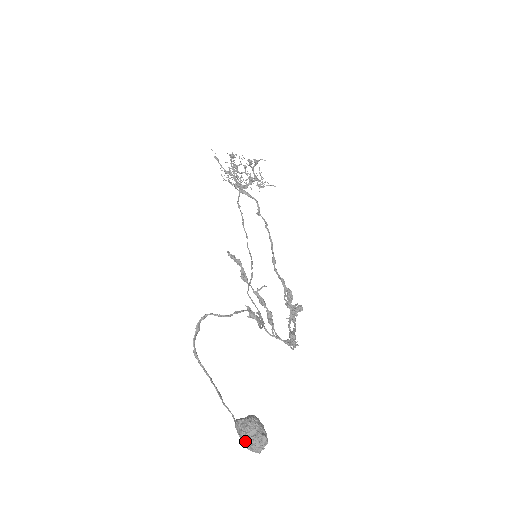
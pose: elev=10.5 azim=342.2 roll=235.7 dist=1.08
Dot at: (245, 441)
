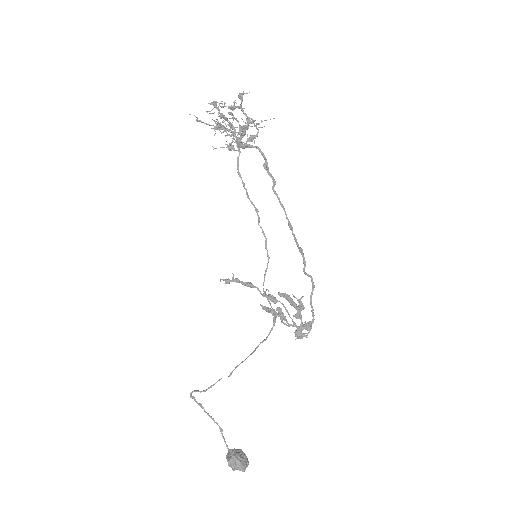
Dot at: occluded
